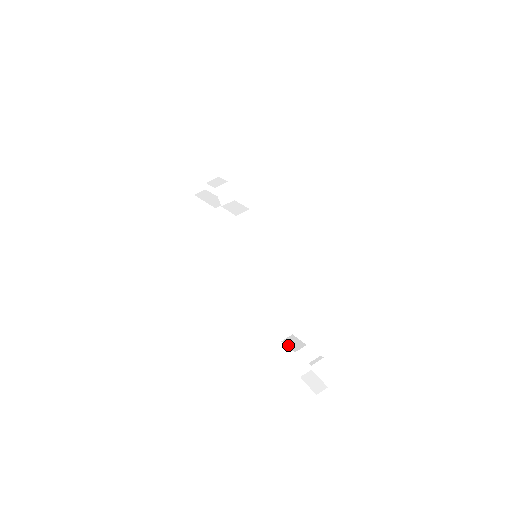
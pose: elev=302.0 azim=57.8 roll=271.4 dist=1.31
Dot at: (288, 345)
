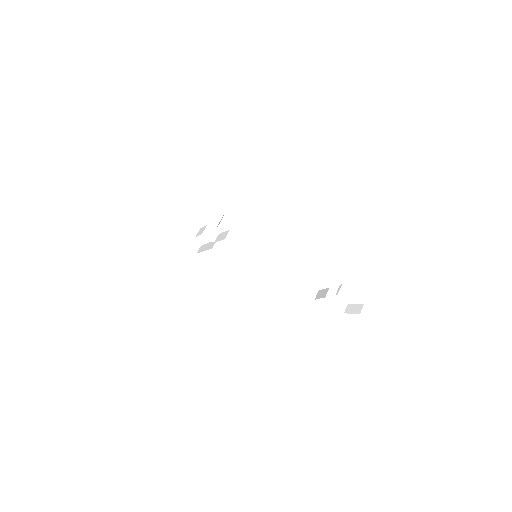
Dot at: (319, 298)
